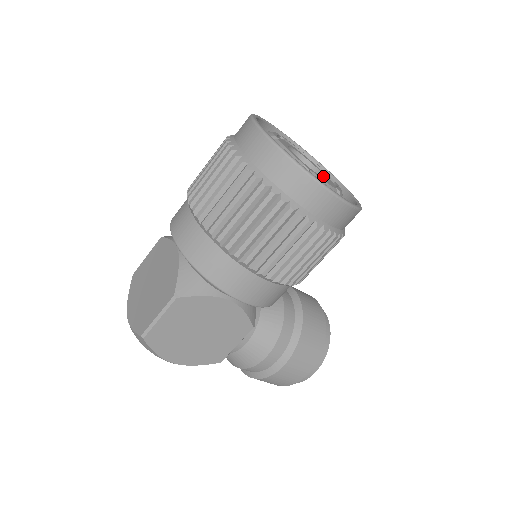
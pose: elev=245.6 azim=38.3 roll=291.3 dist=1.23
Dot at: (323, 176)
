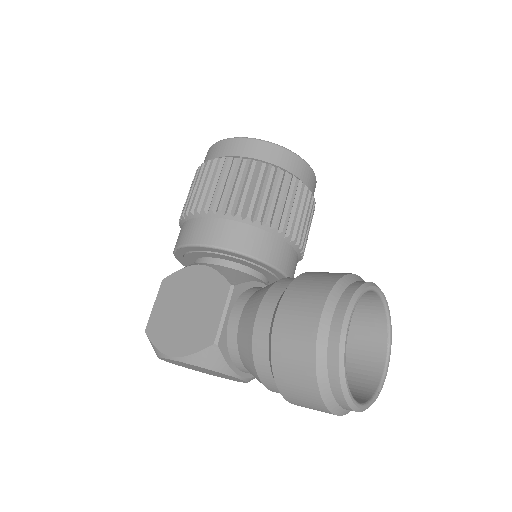
Dot at: occluded
